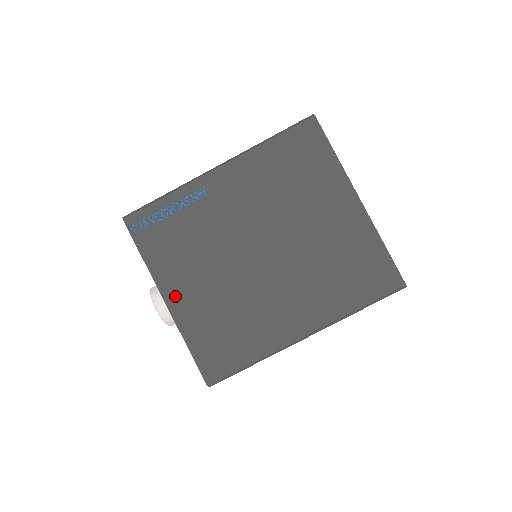
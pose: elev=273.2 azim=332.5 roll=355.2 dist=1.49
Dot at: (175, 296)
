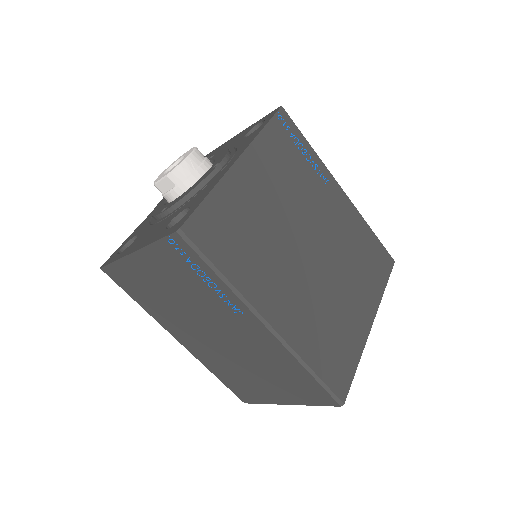
Dot at: (247, 169)
